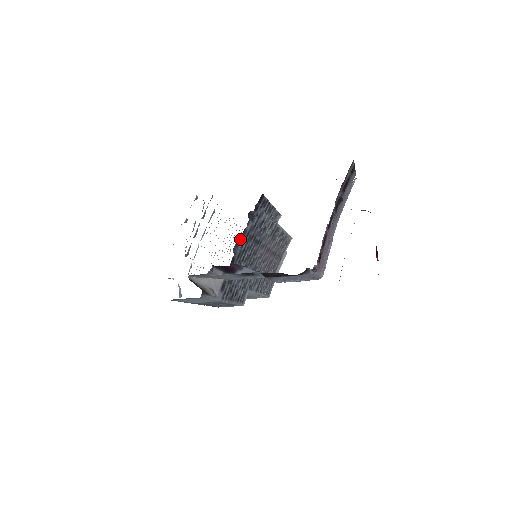
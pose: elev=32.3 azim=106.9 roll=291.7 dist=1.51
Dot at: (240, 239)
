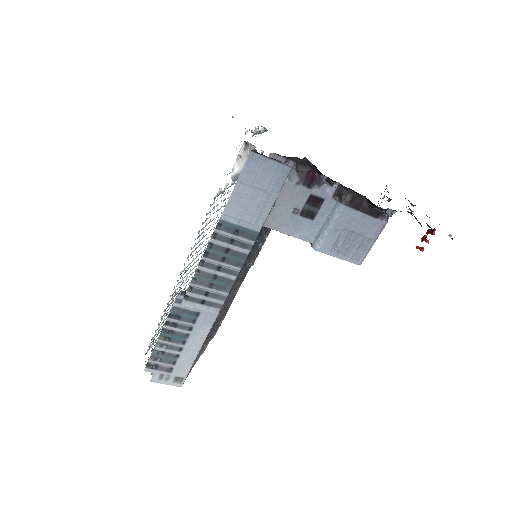
Dot at: occluded
